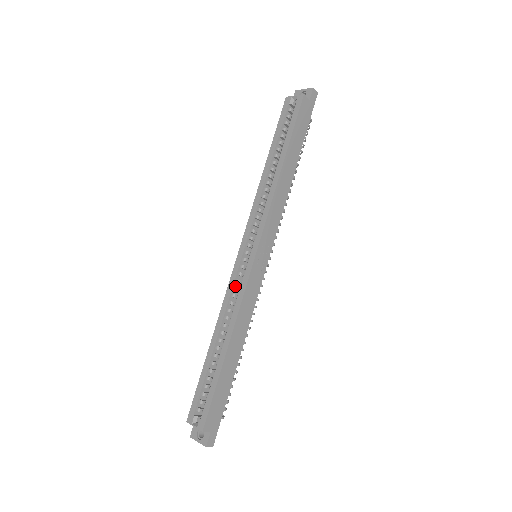
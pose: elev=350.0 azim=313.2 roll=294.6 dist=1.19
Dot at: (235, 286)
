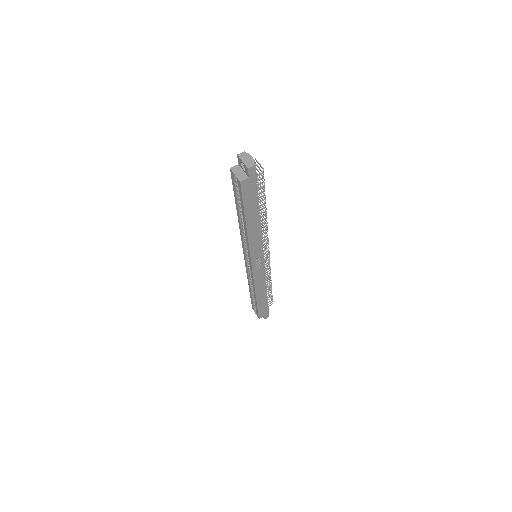
Dot at: (249, 269)
